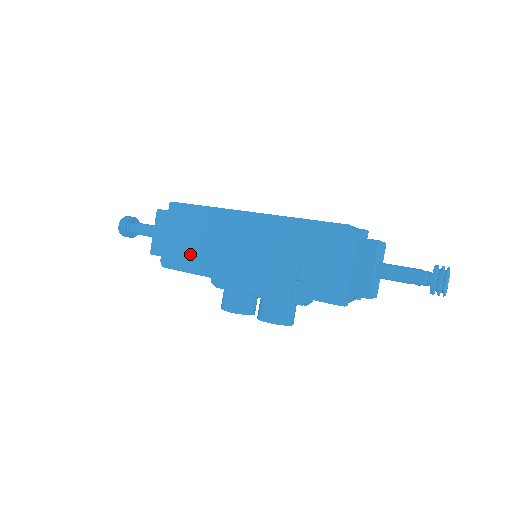
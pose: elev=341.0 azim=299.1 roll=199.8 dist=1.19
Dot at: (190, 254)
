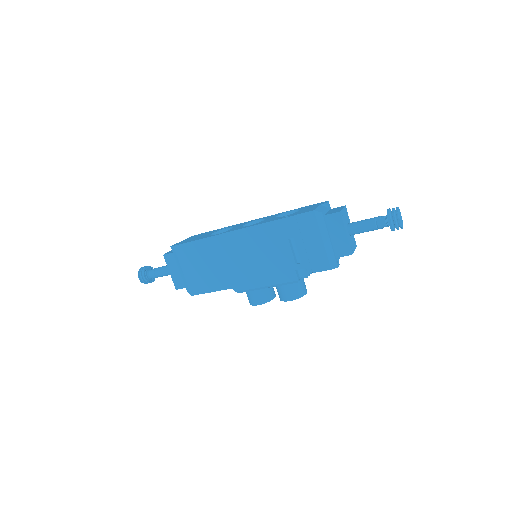
Dot at: (208, 278)
